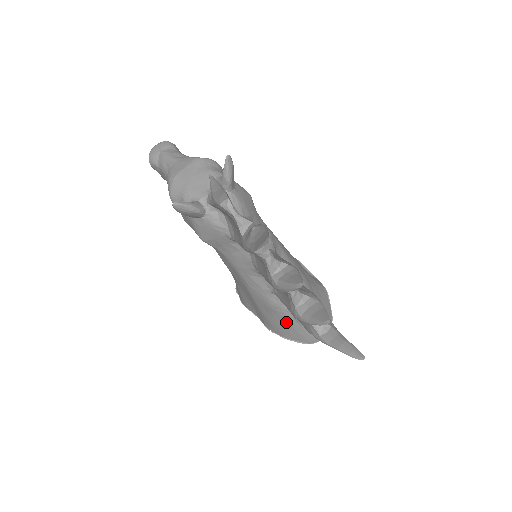
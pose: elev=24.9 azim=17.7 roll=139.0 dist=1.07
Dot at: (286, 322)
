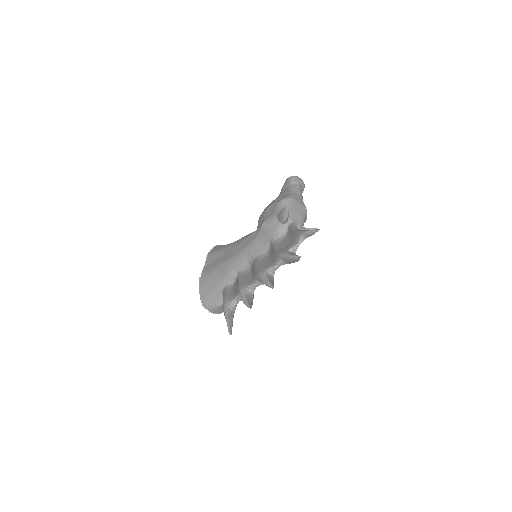
Dot at: (216, 285)
